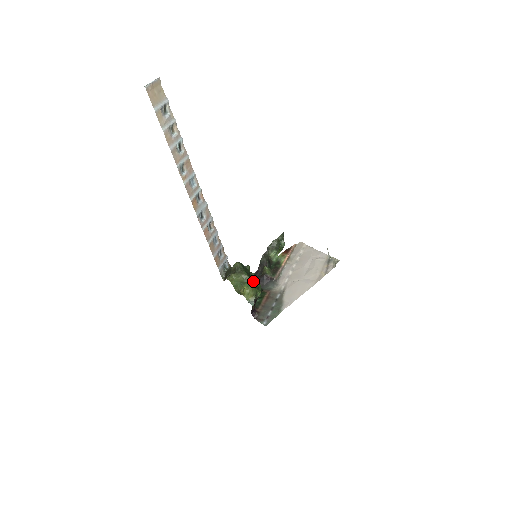
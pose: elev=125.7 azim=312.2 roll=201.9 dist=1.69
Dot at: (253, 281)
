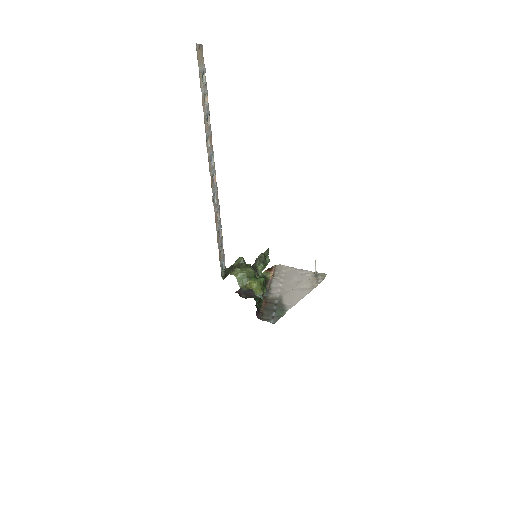
Dot at: occluded
